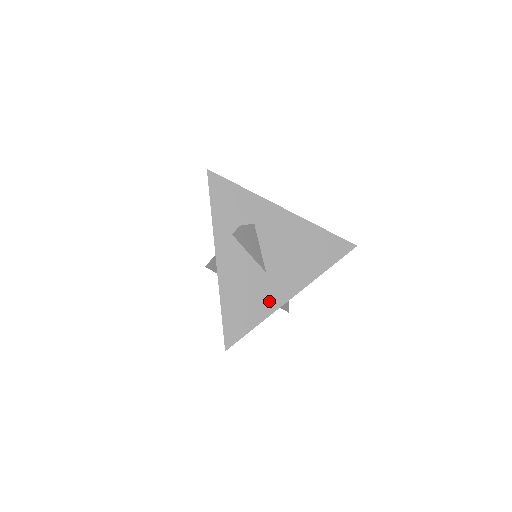
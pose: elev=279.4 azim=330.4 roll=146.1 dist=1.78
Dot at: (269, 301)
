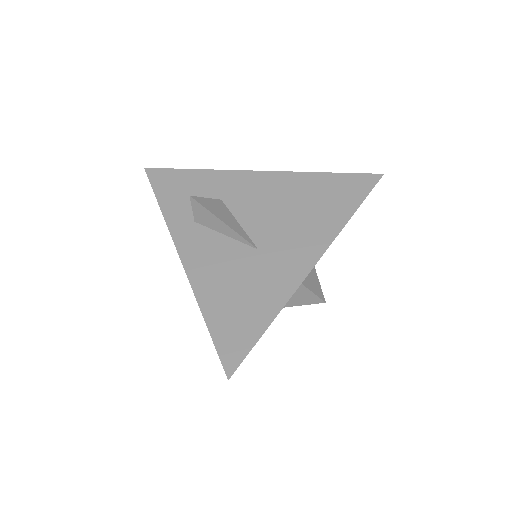
Dot at: (277, 285)
